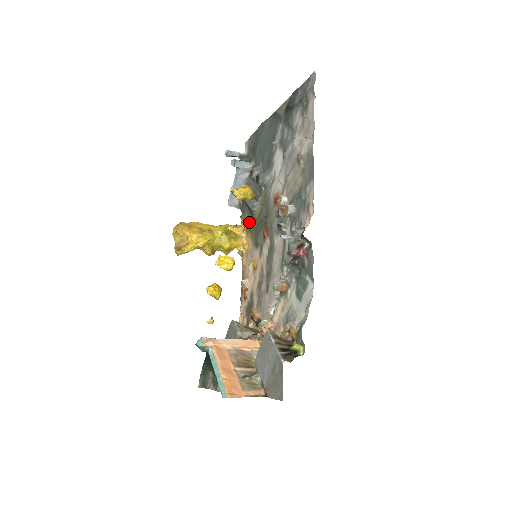
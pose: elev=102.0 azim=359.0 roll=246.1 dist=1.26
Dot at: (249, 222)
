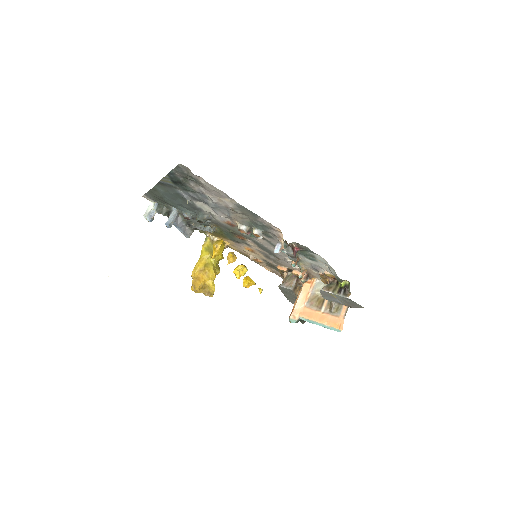
Dot at: (213, 233)
